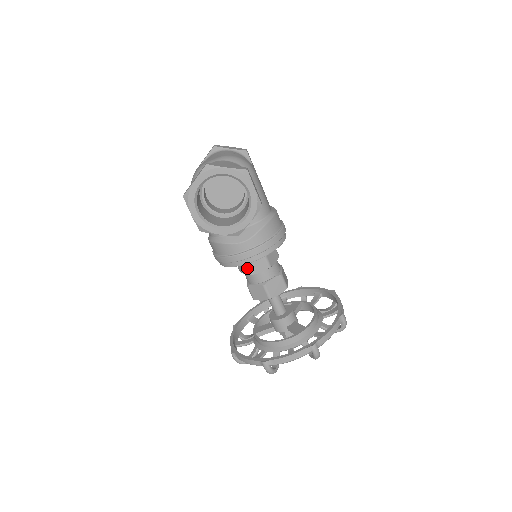
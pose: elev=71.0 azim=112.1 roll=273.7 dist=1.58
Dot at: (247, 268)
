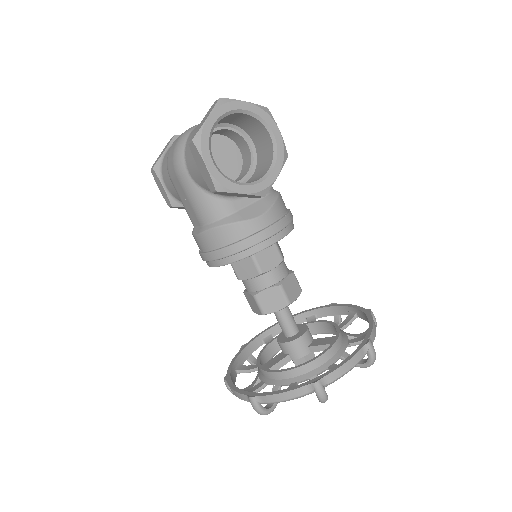
Dot at: (257, 264)
